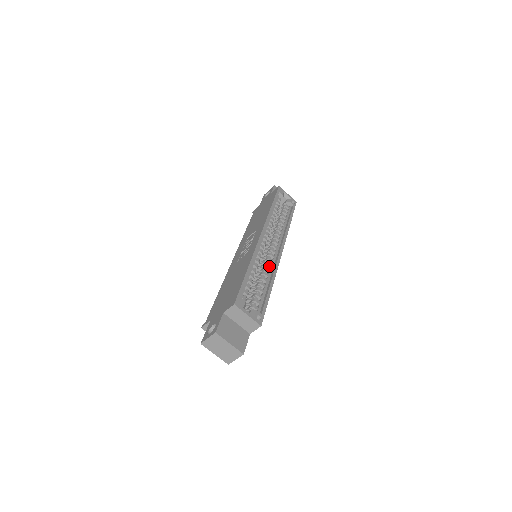
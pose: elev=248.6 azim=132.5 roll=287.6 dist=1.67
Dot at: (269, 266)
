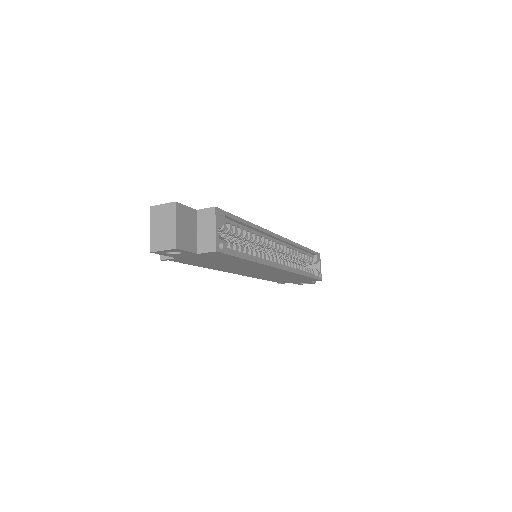
Dot at: (263, 257)
